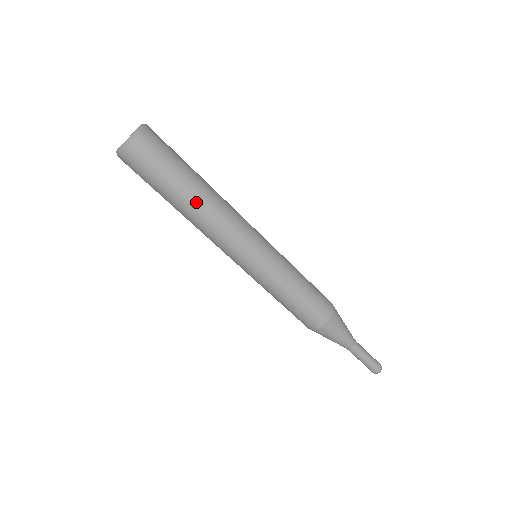
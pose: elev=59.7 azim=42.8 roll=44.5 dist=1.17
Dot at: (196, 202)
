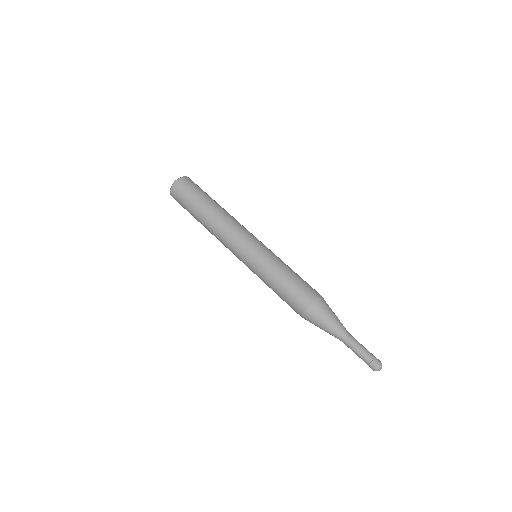
Dot at: (219, 207)
